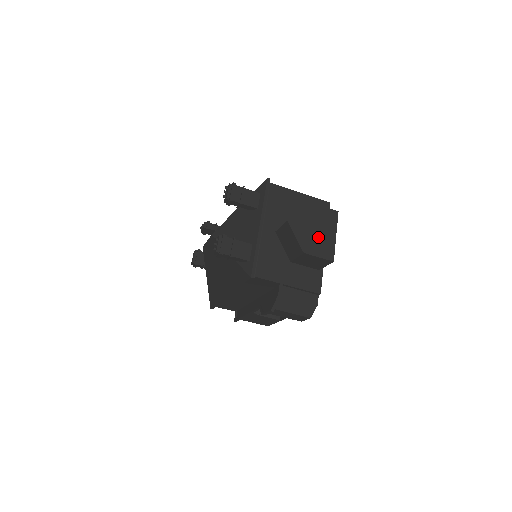
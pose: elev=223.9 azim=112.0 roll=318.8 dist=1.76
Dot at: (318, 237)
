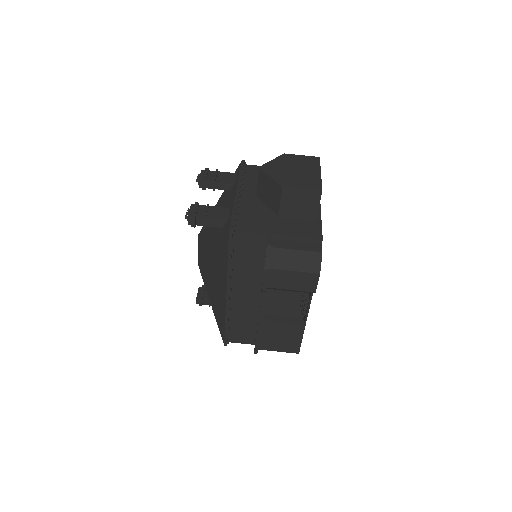
Dot at: (298, 175)
